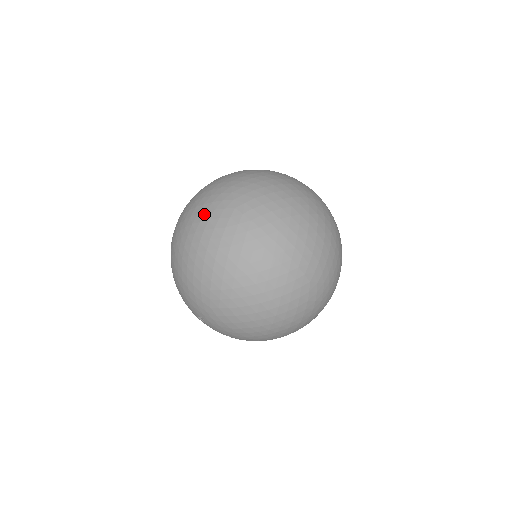
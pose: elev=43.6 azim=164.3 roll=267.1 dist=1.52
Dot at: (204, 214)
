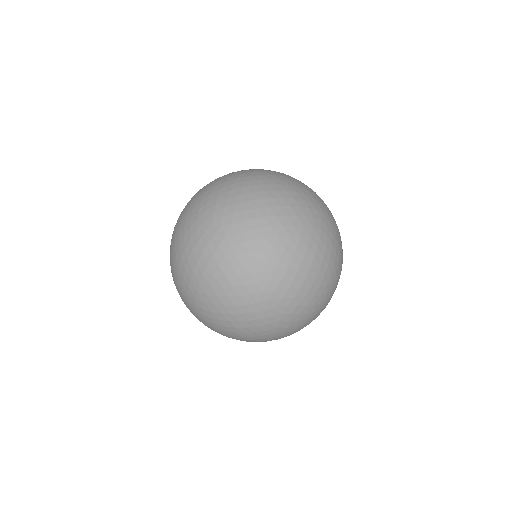
Dot at: (195, 222)
